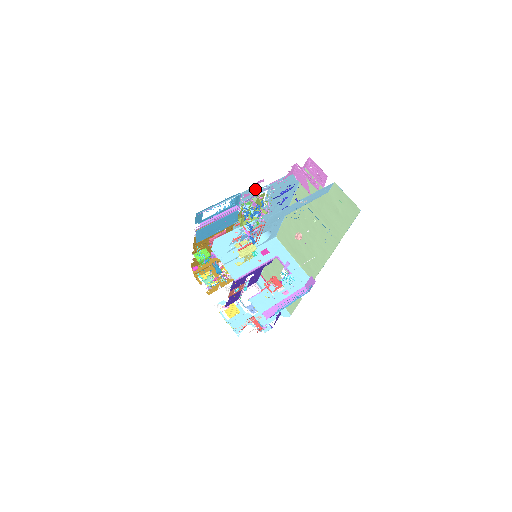
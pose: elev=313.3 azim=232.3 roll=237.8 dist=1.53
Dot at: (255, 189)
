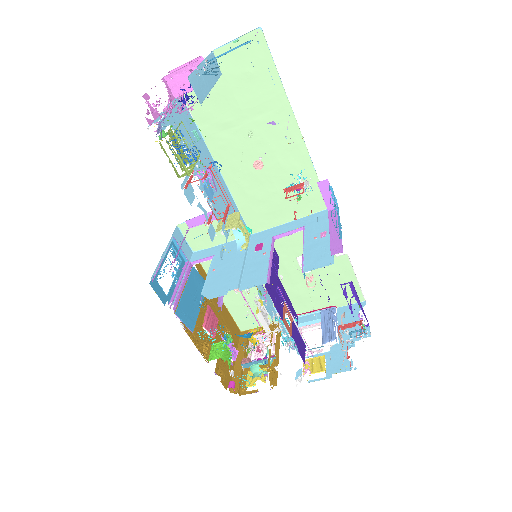
Dot at: (151, 110)
